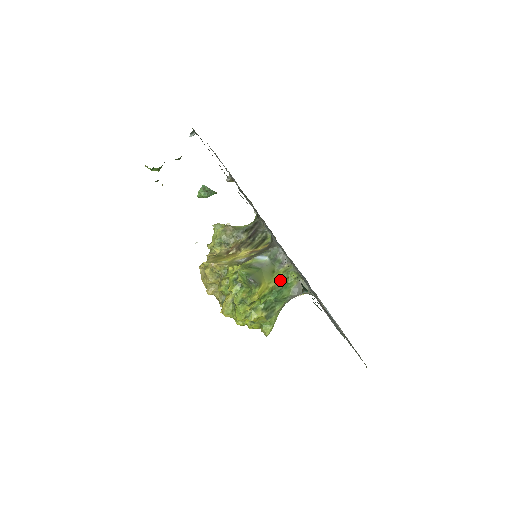
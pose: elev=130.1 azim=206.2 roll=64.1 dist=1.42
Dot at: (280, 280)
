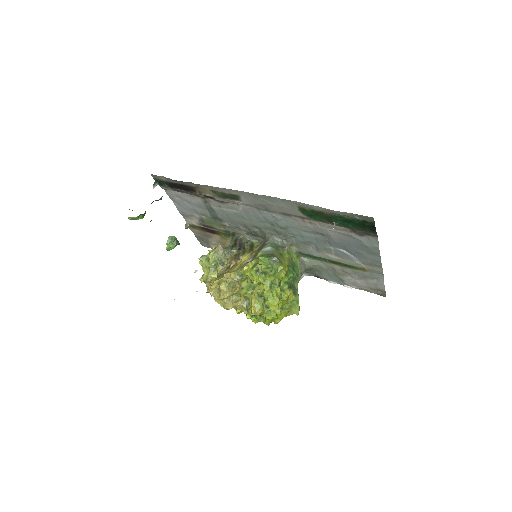
Dot at: (289, 260)
